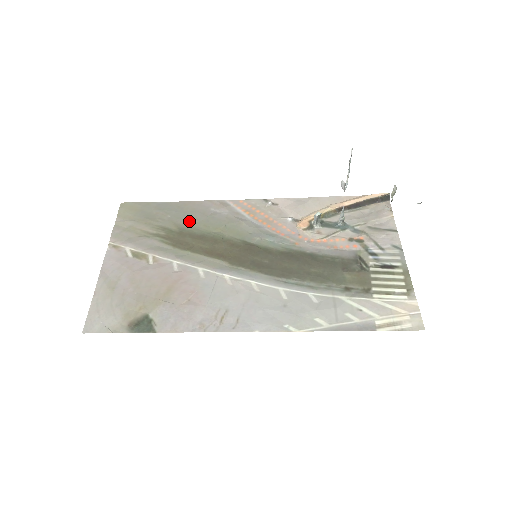
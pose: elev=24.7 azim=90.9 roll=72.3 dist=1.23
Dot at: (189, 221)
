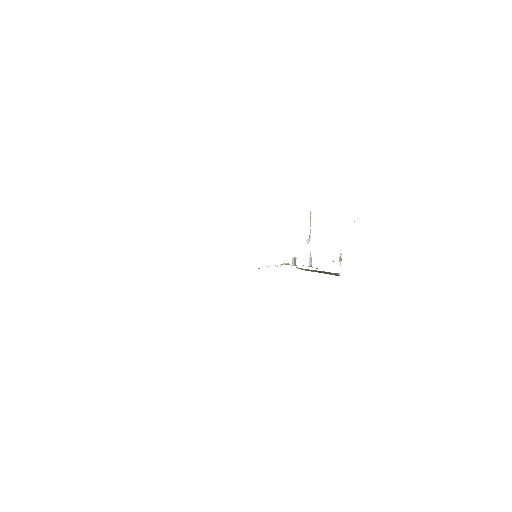
Dot at: occluded
